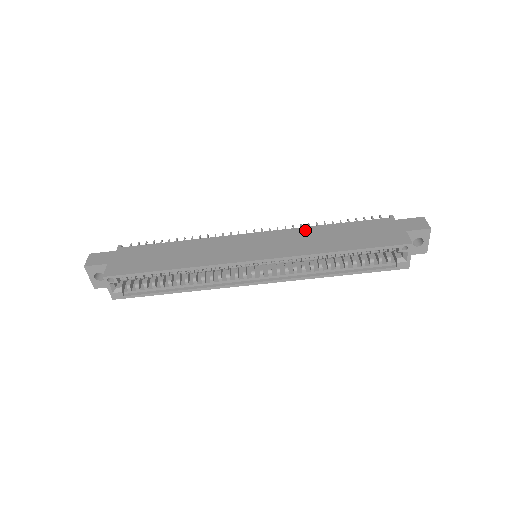
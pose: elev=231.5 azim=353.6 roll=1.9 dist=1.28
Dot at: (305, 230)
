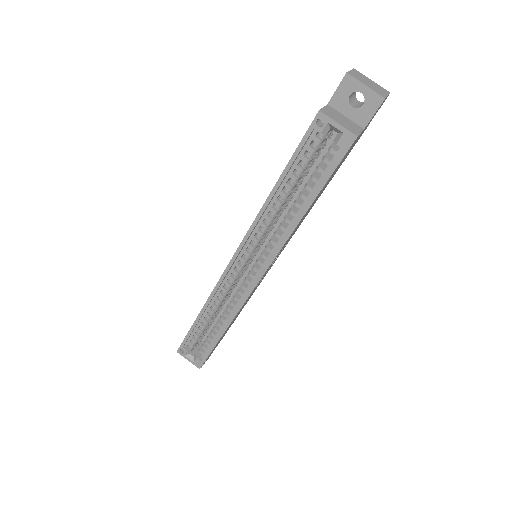
Dot at: occluded
